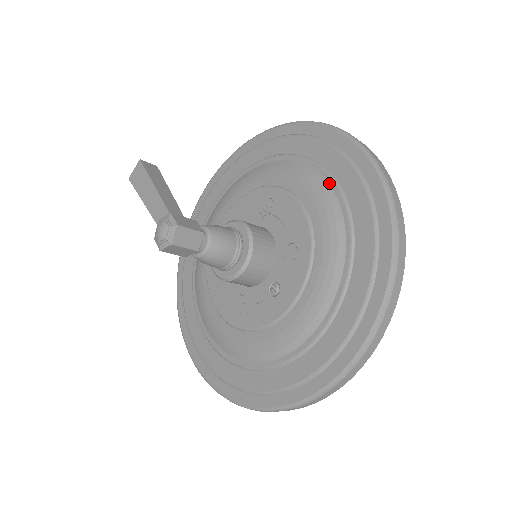
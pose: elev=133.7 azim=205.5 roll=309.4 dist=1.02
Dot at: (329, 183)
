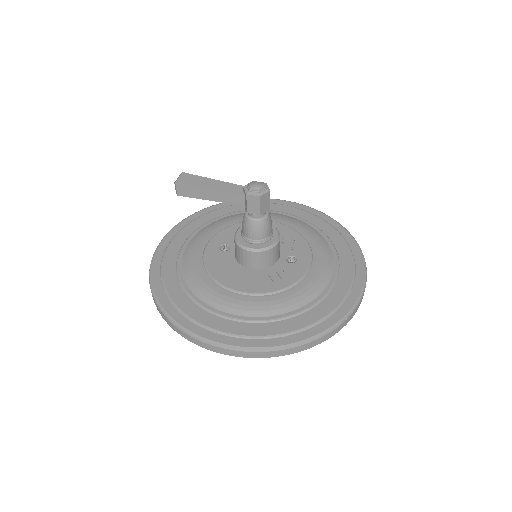
Dot at: (282, 214)
